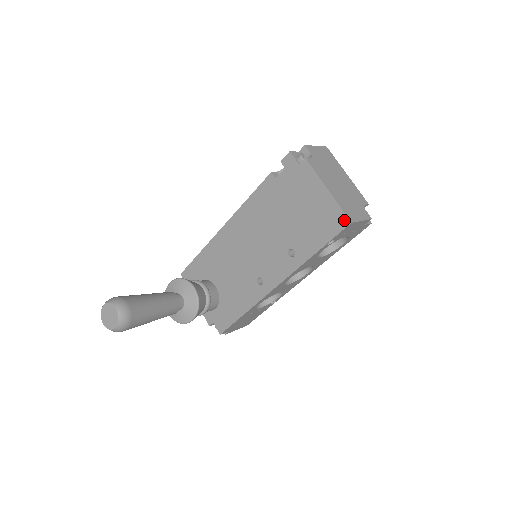
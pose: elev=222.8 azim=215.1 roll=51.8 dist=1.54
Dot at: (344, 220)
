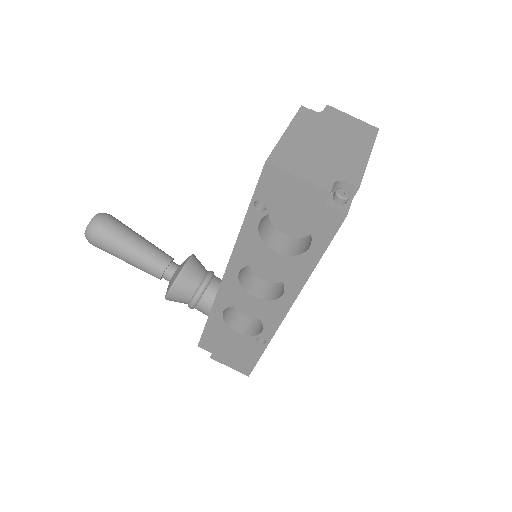
Dot at: occluded
